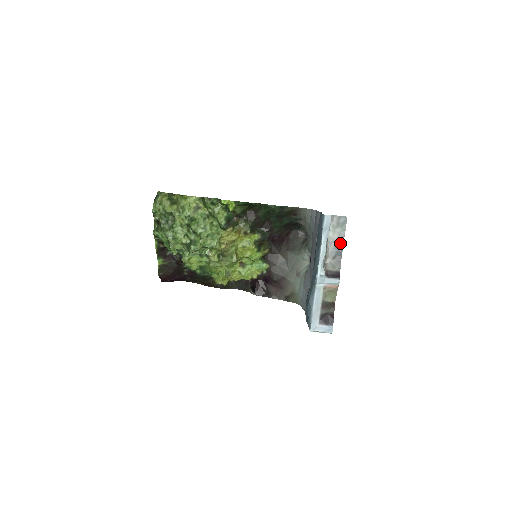
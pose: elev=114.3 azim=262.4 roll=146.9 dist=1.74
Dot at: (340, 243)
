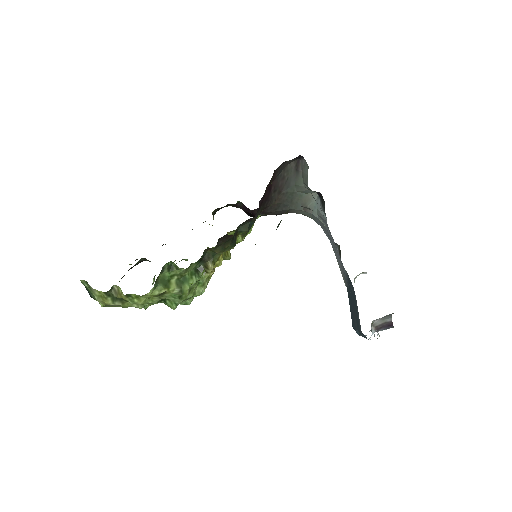
Dot at: occluded
